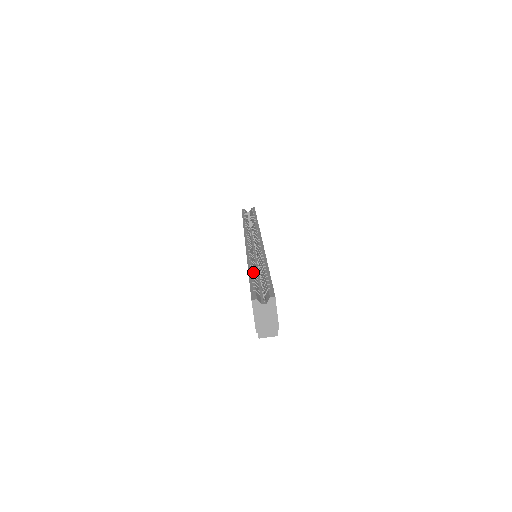
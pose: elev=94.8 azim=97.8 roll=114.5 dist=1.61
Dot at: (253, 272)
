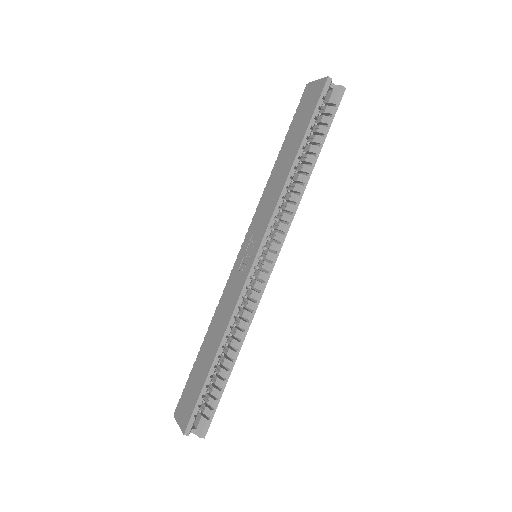
Dot at: occluded
